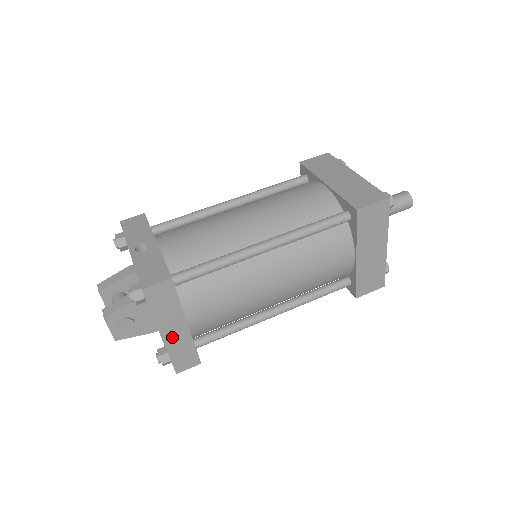
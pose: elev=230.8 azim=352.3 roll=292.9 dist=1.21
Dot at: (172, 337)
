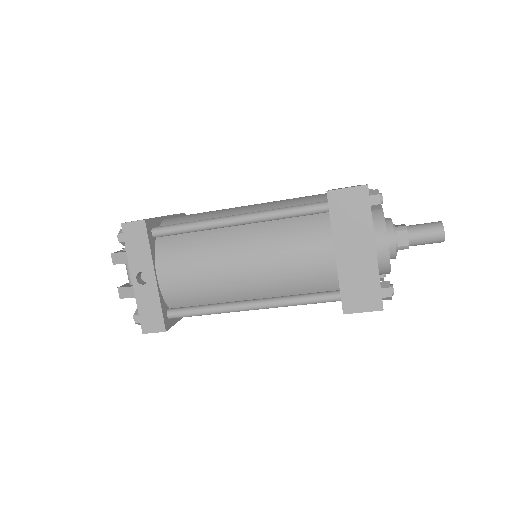
Dot at: occluded
